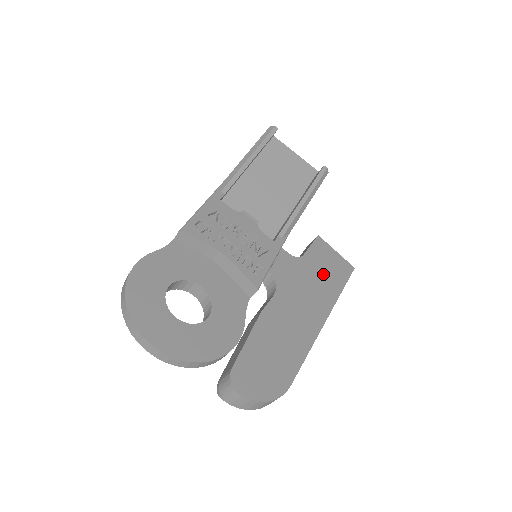
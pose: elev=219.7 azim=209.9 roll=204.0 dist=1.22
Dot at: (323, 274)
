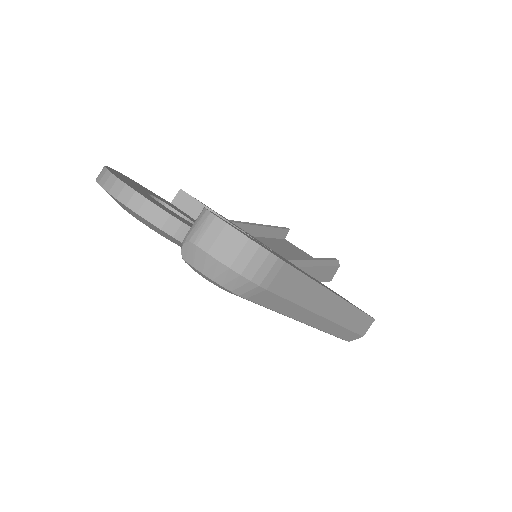
Dot at: occluded
